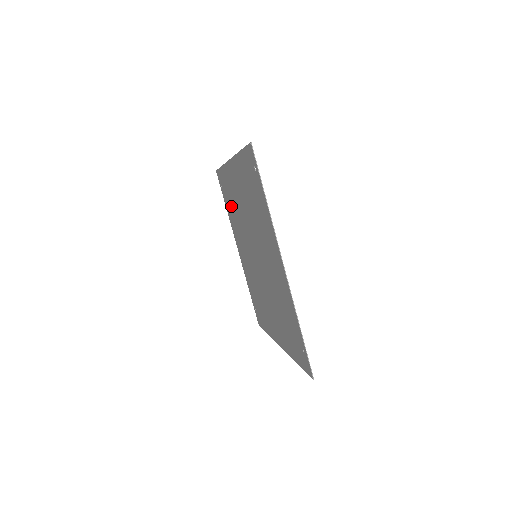
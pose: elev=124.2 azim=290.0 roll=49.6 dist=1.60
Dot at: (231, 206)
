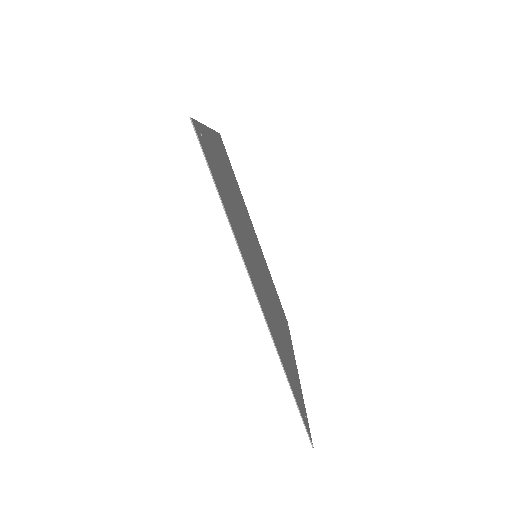
Dot at: occluded
